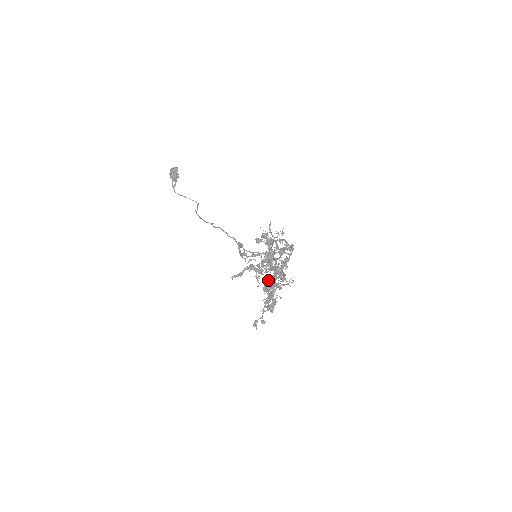
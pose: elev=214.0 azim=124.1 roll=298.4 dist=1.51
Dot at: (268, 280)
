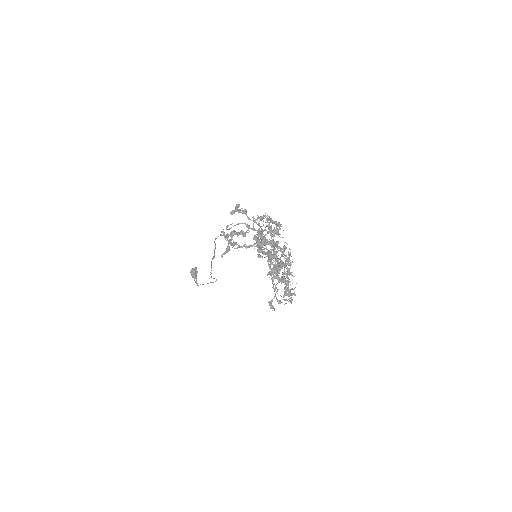
Dot at: occluded
